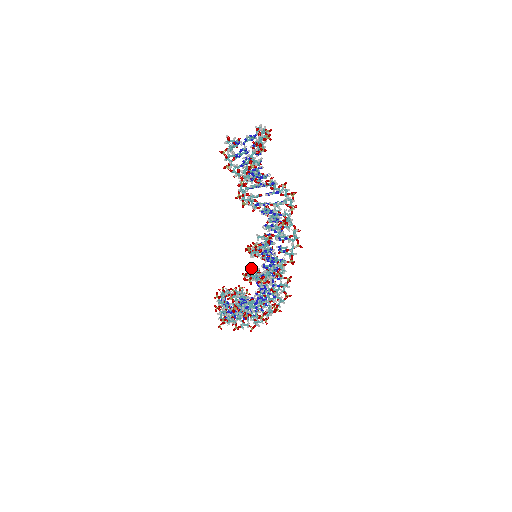
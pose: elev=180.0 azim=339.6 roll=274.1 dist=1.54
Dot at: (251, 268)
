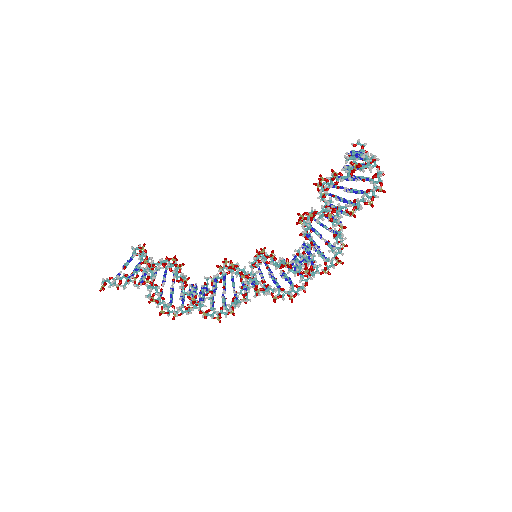
Dot at: occluded
